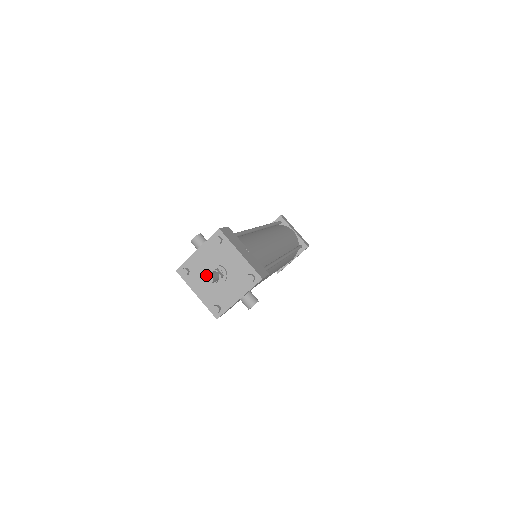
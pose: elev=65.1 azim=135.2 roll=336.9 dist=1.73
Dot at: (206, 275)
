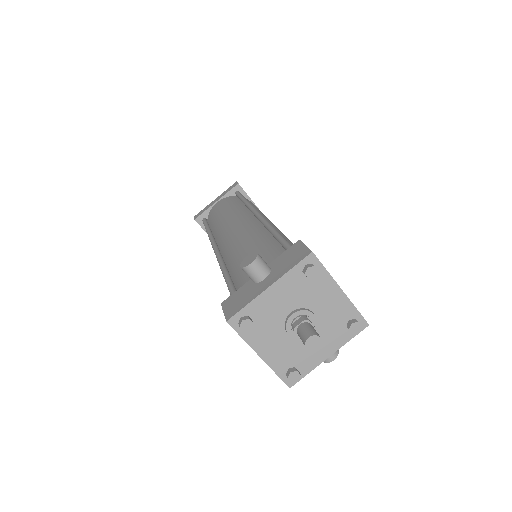
Dot at: (311, 337)
